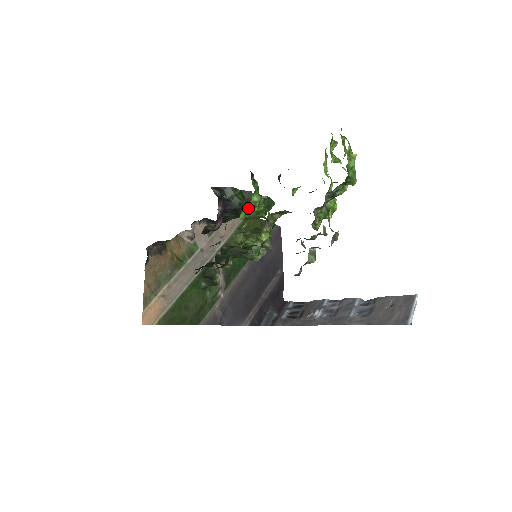
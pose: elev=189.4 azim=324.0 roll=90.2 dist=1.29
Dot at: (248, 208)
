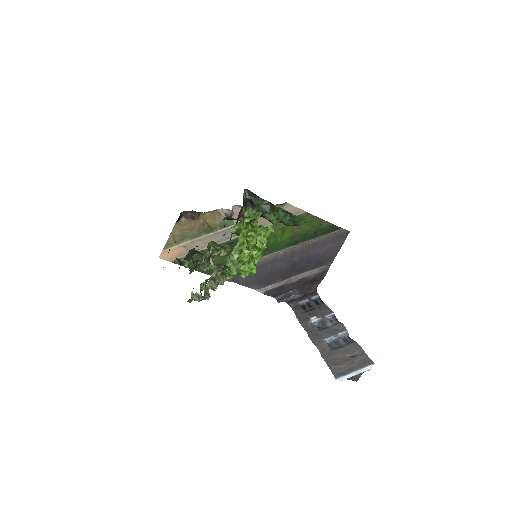
Dot at: occluded
